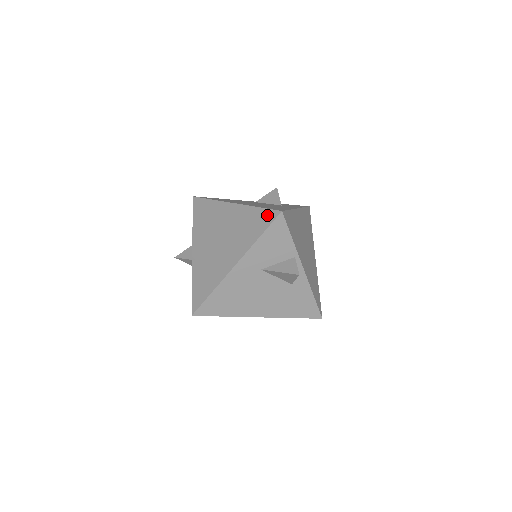
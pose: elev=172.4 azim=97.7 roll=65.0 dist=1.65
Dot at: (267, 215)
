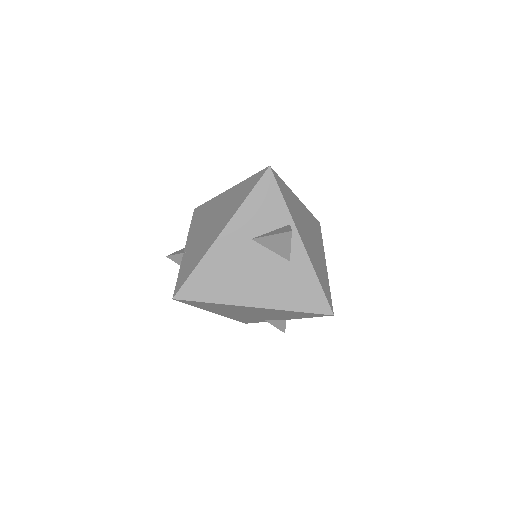
Dot at: (256, 177)
